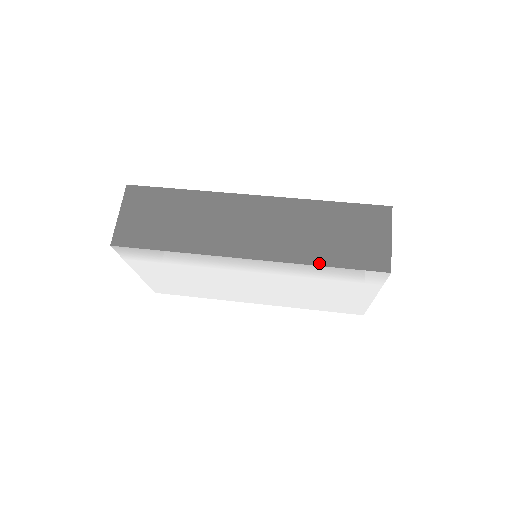
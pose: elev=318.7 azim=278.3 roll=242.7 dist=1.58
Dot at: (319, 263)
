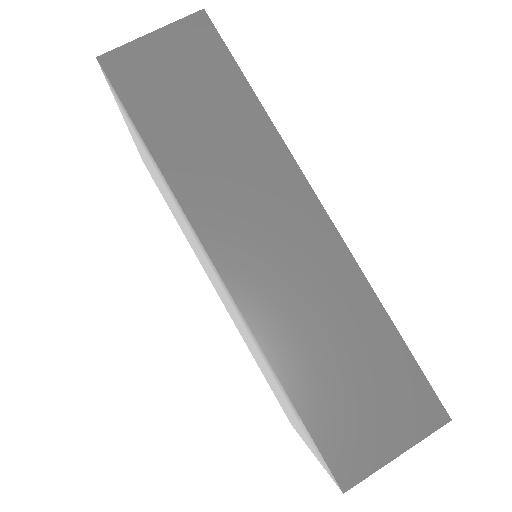
Dot at: (283, 375)
